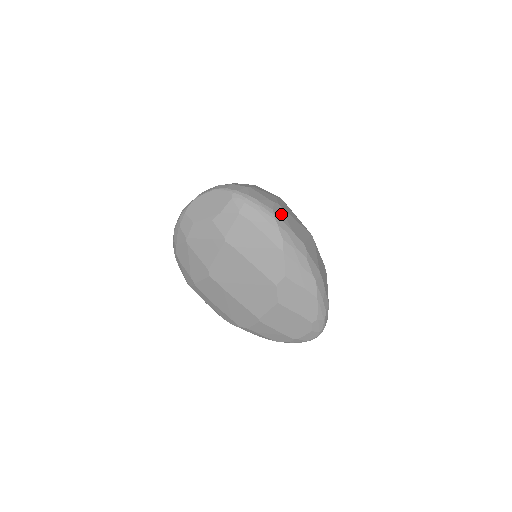
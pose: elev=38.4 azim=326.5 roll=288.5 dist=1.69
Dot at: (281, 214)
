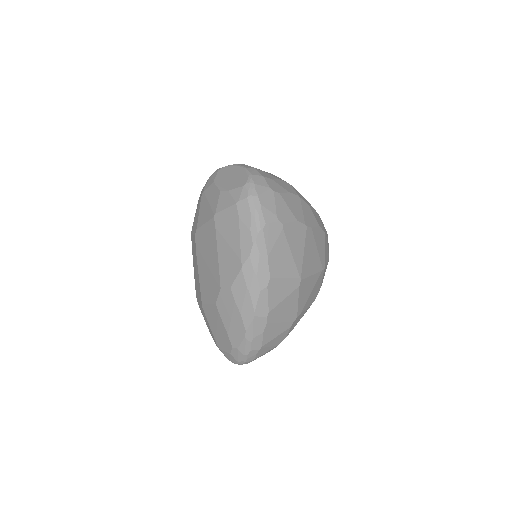
Dot at: (273, 235)
